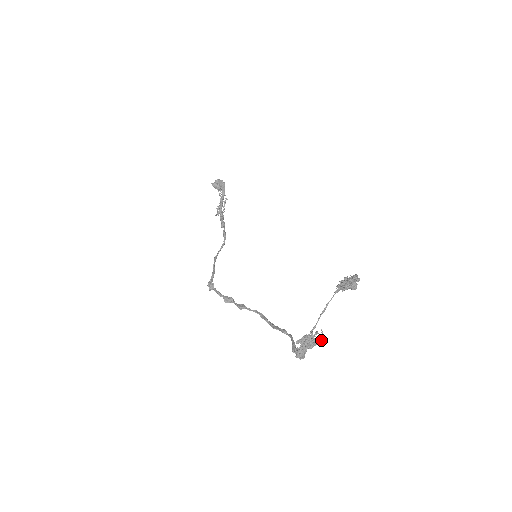
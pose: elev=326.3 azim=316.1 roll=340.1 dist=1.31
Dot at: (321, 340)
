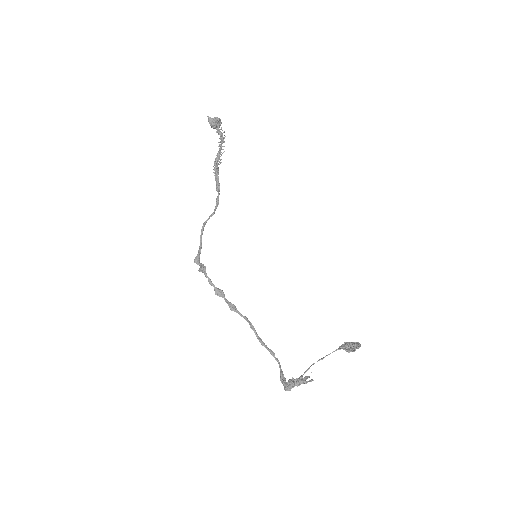
Dot at: occluded
